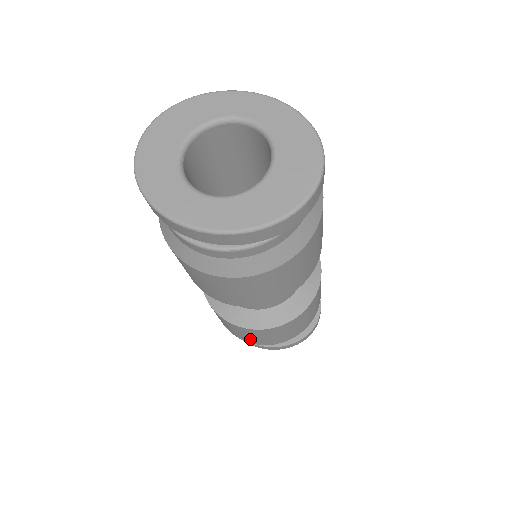
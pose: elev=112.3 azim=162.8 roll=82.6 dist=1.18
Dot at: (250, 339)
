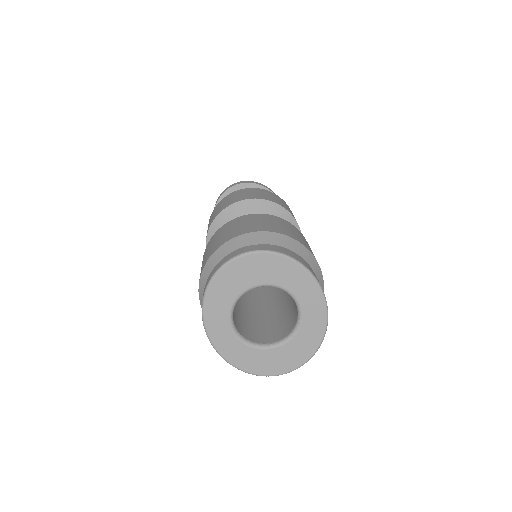
Dot at: occluded
